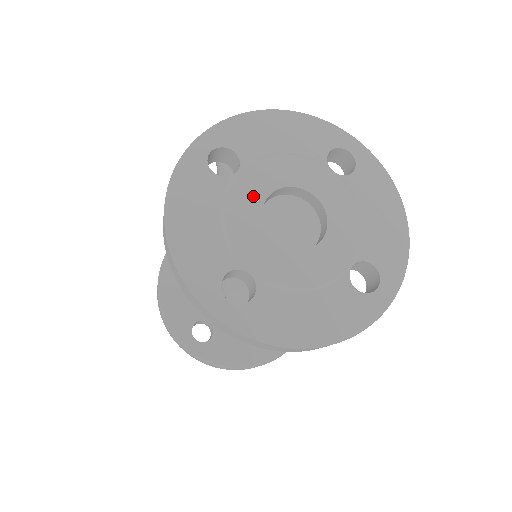
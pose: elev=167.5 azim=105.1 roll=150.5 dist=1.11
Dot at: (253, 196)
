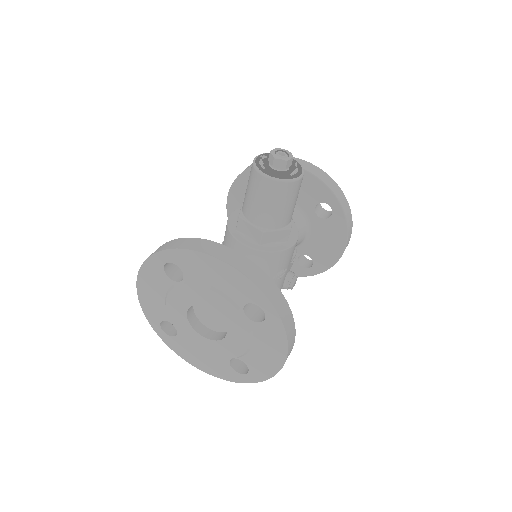
Dot at: (185, 300)
